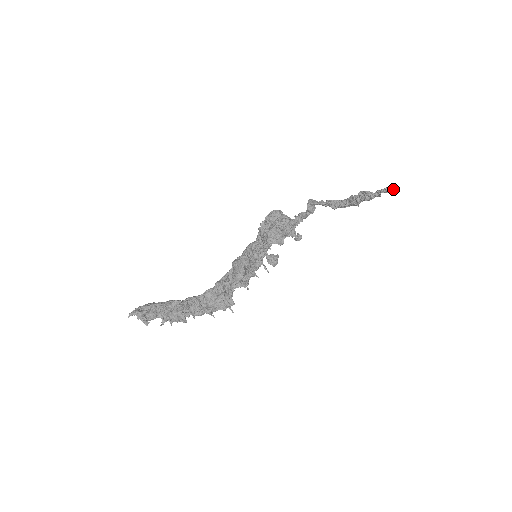
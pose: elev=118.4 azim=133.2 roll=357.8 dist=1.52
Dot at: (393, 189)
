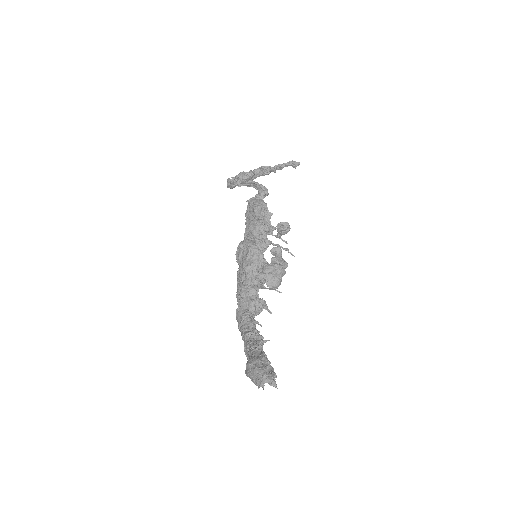
Dot at: (297, 162)
